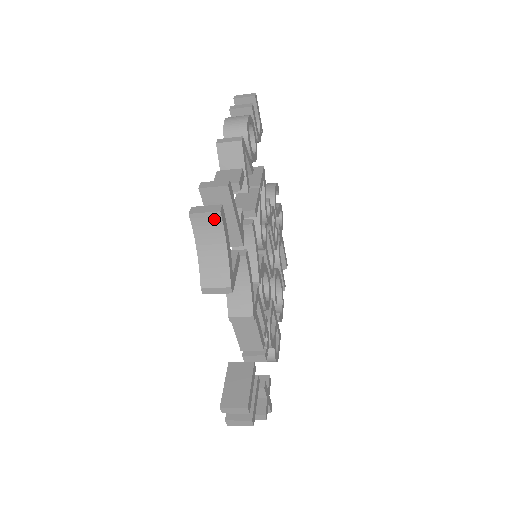
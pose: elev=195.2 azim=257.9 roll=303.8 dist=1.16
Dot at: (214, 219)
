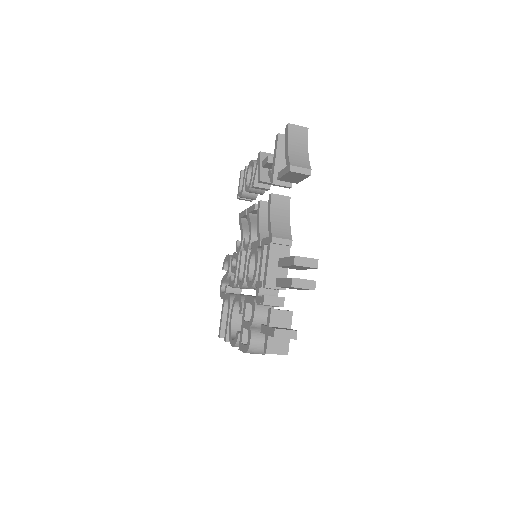
Dot at: (303, 132)
